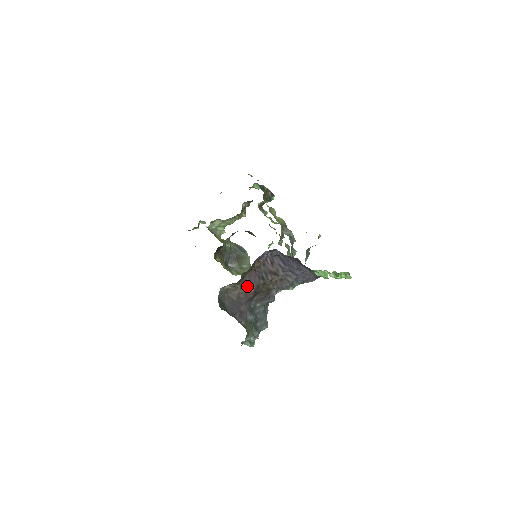
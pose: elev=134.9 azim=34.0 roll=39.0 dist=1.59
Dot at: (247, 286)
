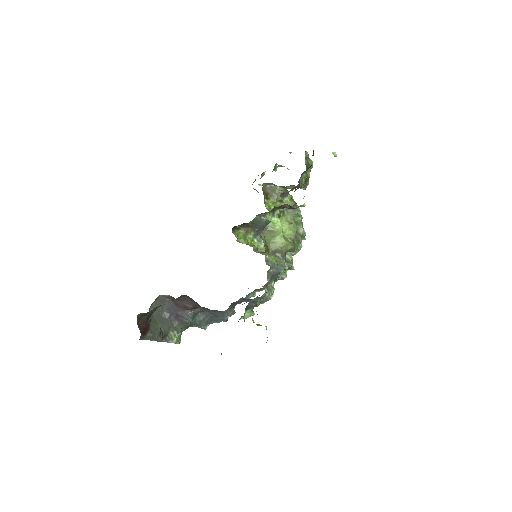
Dot at: (185, 302)
